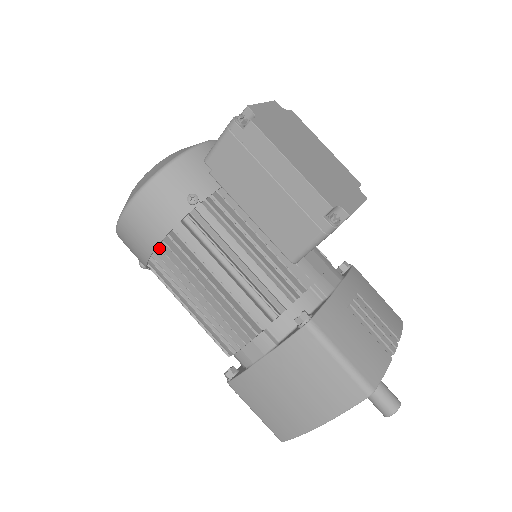
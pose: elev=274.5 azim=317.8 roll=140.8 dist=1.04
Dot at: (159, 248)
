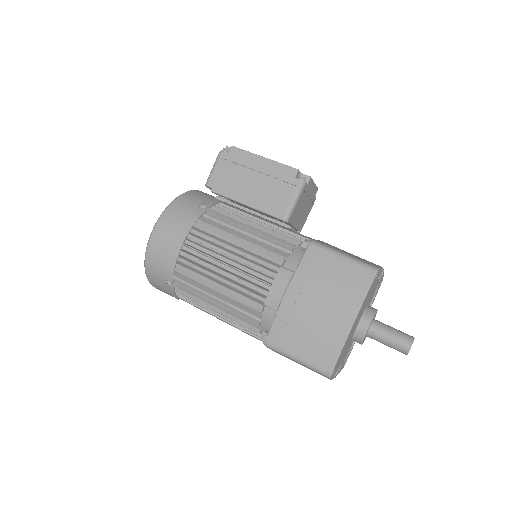
Dot at: (185, 245)
